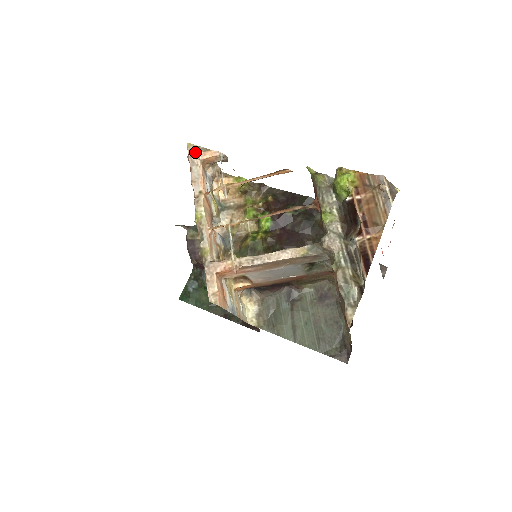
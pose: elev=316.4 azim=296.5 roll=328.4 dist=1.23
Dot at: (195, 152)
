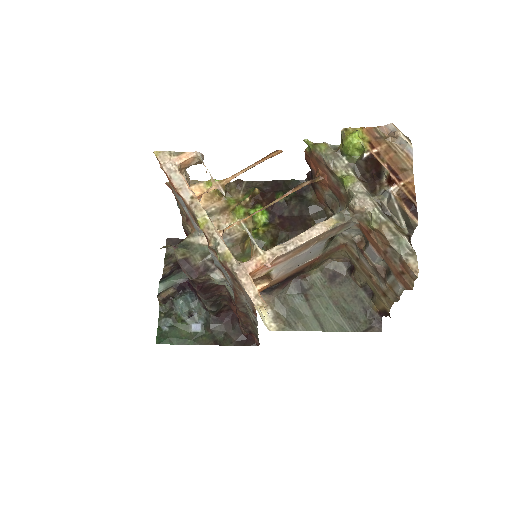
Dot at: (167, 158)
